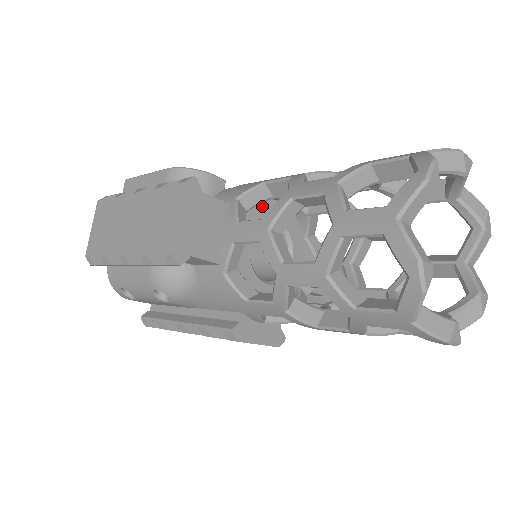
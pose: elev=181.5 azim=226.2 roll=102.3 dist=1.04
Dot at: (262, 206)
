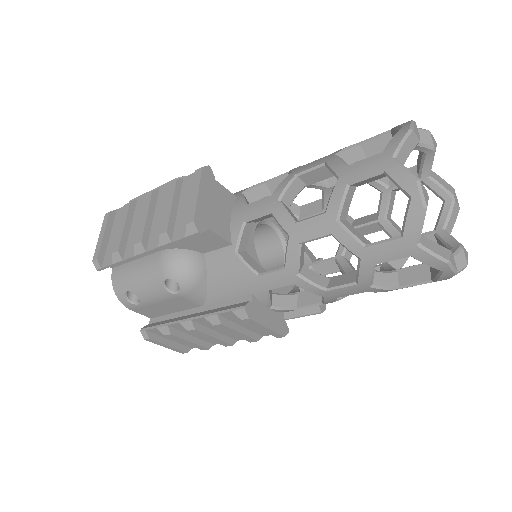
Dot at: occluded
